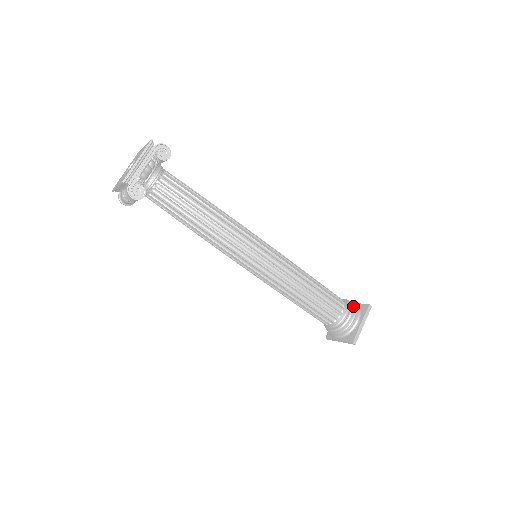
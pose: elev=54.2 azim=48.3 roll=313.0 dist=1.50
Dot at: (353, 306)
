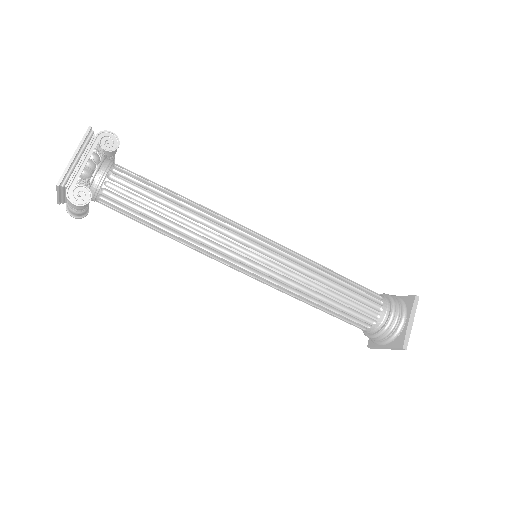
Dot at: (395, 300)
